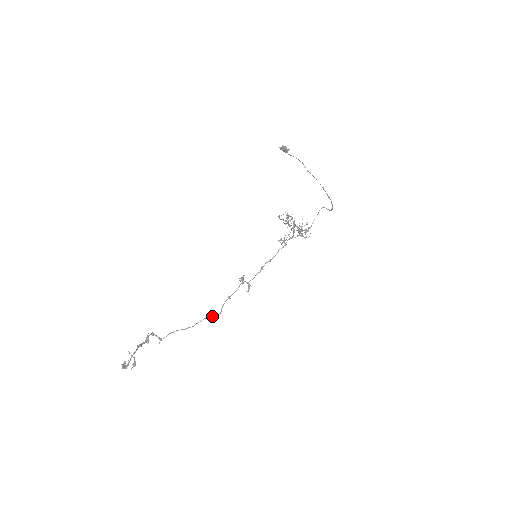
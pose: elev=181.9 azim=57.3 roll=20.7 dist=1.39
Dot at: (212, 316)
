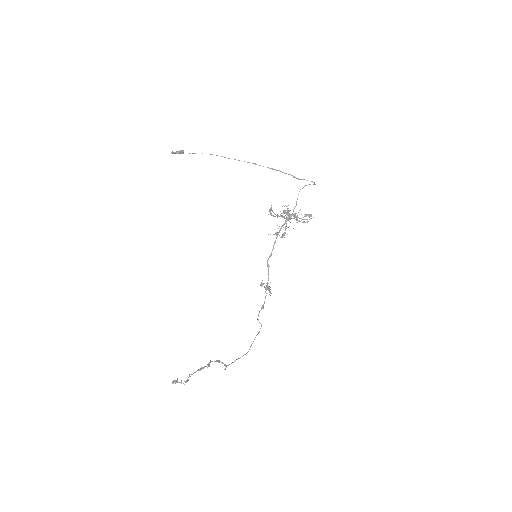
Dot at: (258, 332)
